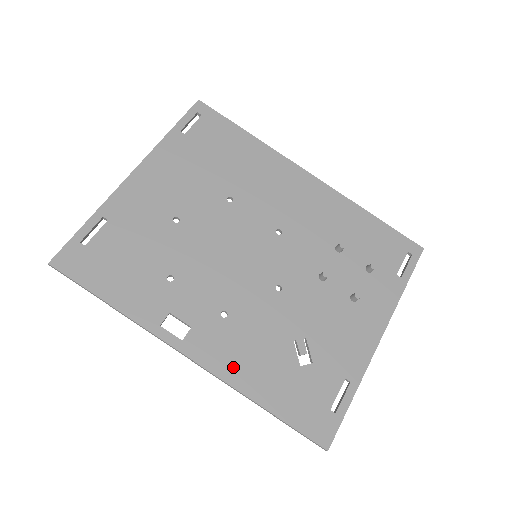
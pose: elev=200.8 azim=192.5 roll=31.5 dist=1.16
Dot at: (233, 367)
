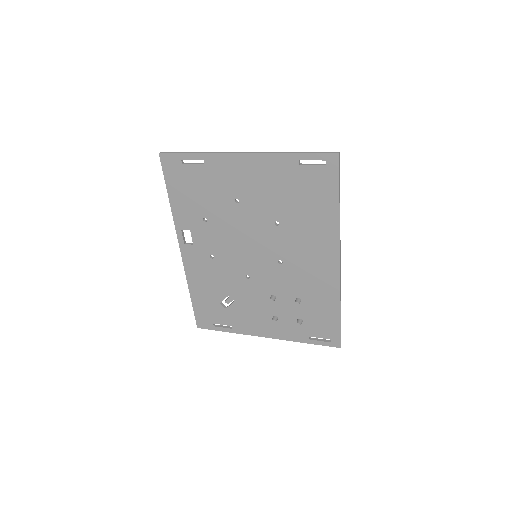
Dot at: (194, 273)
